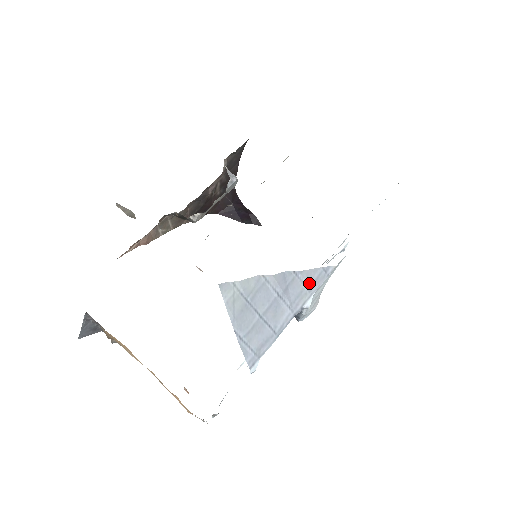
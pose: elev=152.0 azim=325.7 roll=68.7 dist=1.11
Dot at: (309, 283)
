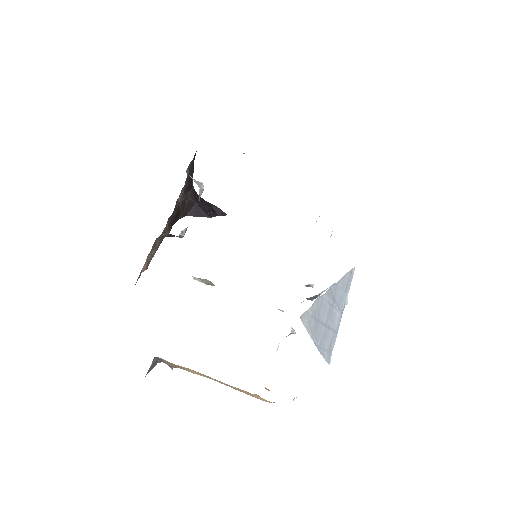
Dot at: (344, 287)
